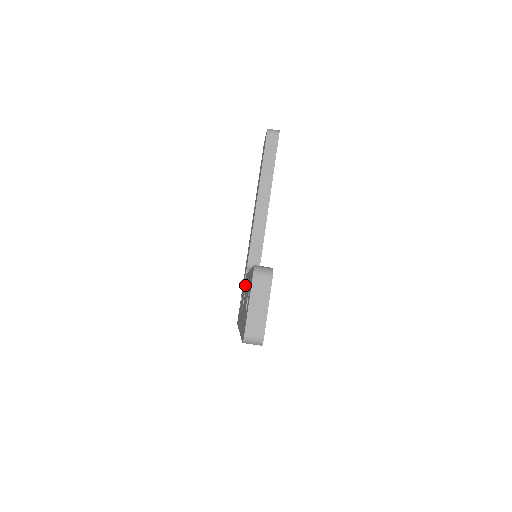
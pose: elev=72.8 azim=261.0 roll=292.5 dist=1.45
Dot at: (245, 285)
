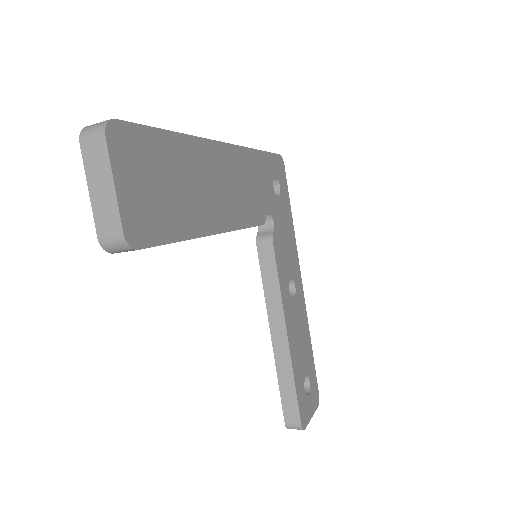
Dot at: occluded
